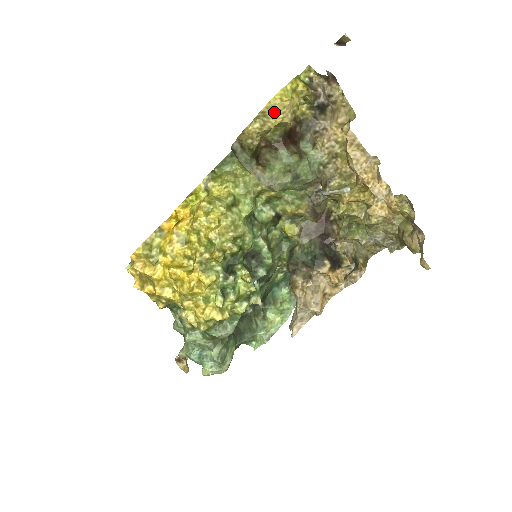
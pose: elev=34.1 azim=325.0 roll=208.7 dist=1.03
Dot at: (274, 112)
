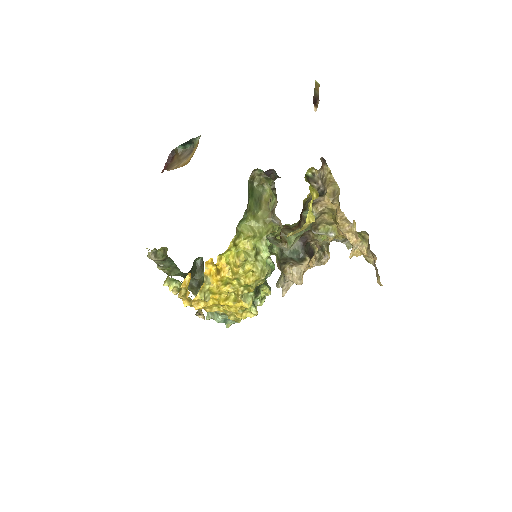
Dot at: (303, 227)
